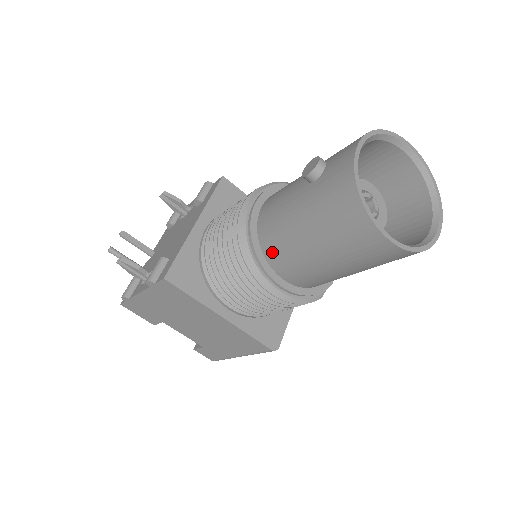
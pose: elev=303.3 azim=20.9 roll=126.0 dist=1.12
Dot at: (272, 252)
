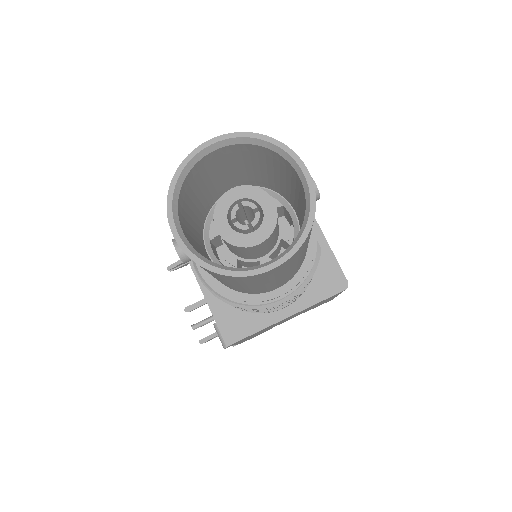
Dot at: (246, 292)
